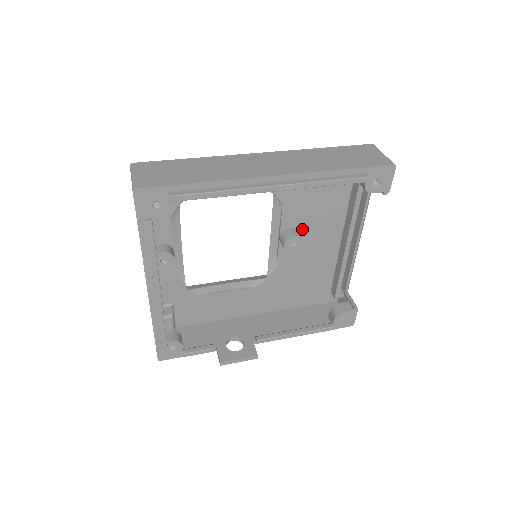
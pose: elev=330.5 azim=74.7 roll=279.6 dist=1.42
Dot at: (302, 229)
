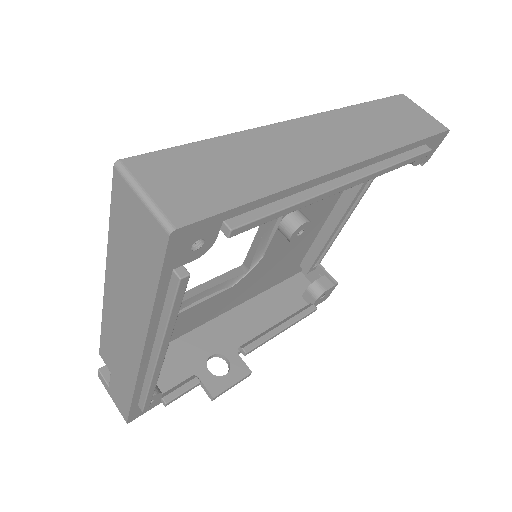
Dot at: (304, 208)
